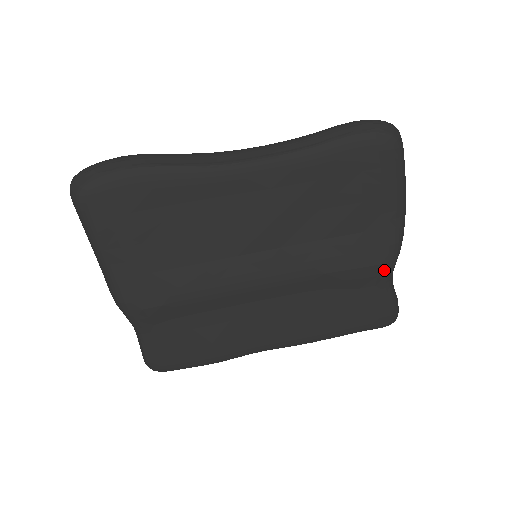
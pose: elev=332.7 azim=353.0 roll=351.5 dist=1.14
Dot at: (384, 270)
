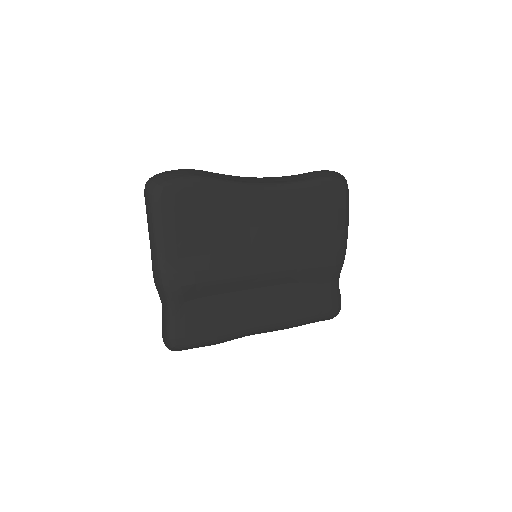
Dot at: (337, 270)
